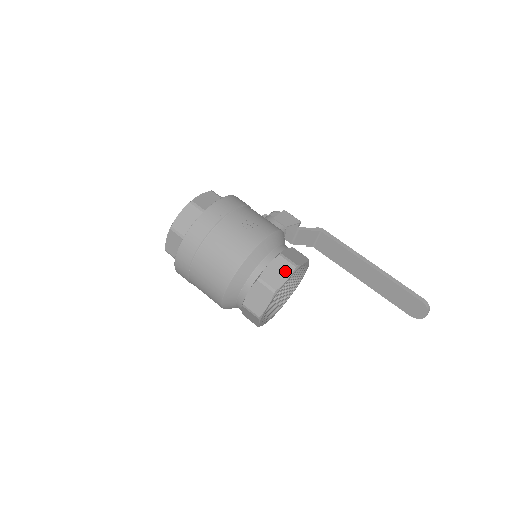
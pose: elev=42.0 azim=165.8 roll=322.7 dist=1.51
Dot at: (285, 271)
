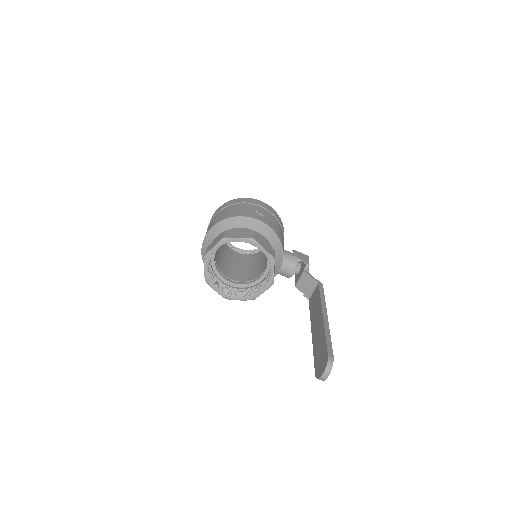
Dot at: (244, 236)
